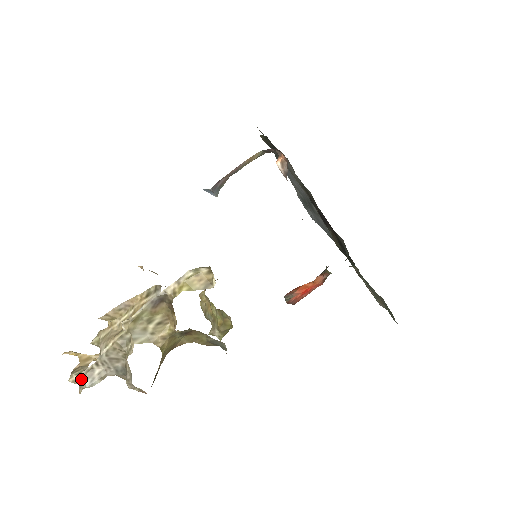
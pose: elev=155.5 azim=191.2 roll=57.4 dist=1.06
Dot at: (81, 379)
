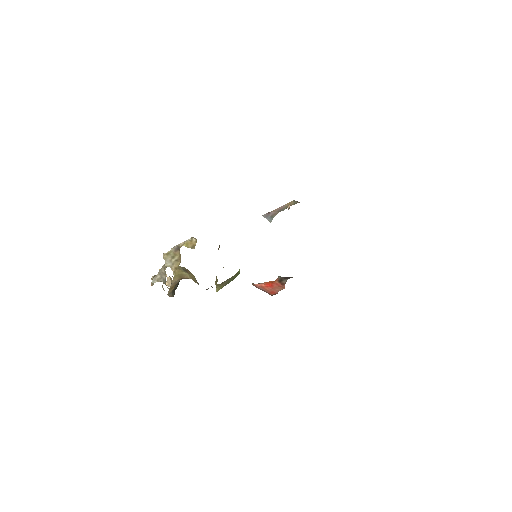
Dot at: (153, 279)
